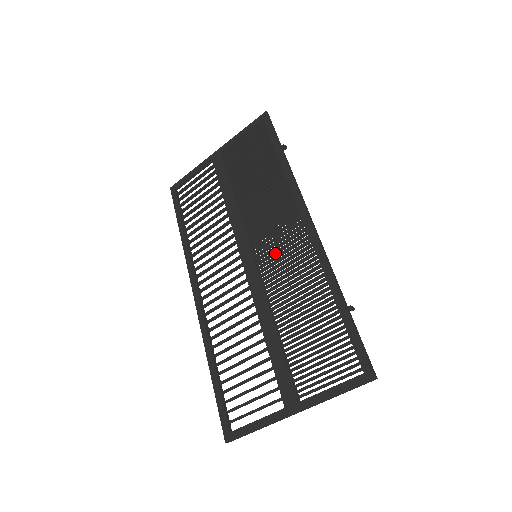
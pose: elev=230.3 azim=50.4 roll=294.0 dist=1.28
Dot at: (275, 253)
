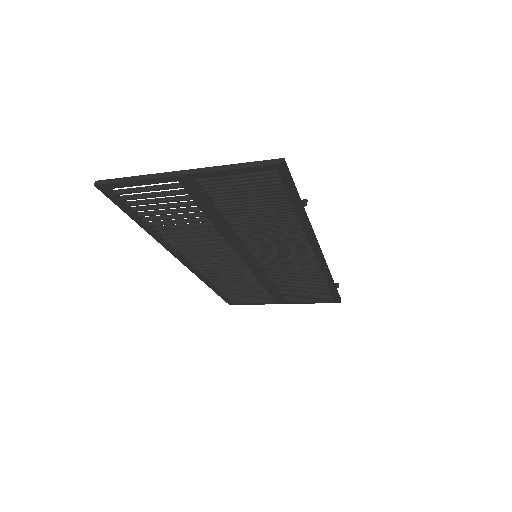
Dot at: (278, 259)
